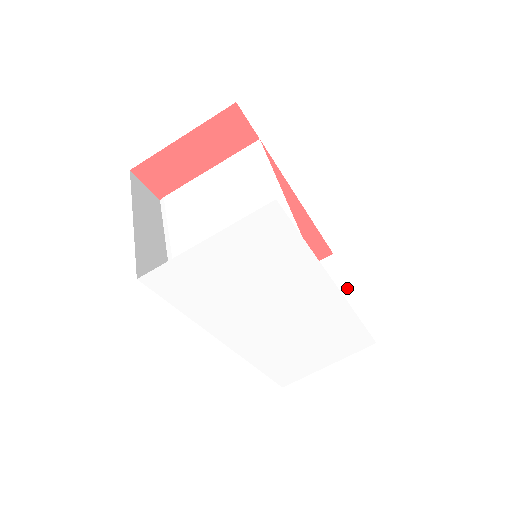
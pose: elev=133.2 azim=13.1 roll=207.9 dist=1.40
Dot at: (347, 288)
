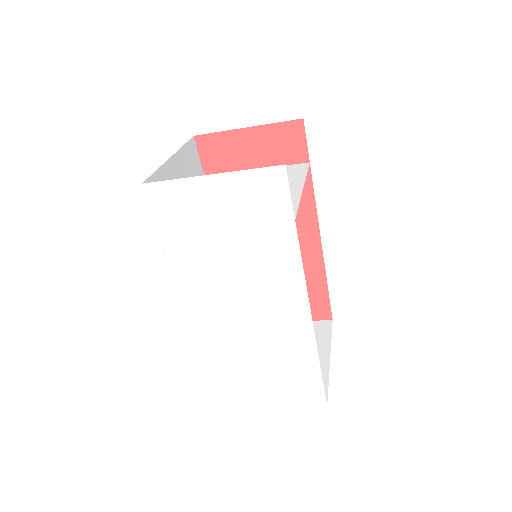
Dot at: (328, 351)
